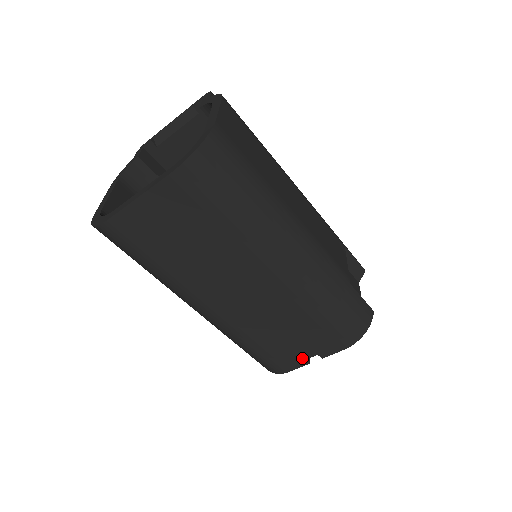
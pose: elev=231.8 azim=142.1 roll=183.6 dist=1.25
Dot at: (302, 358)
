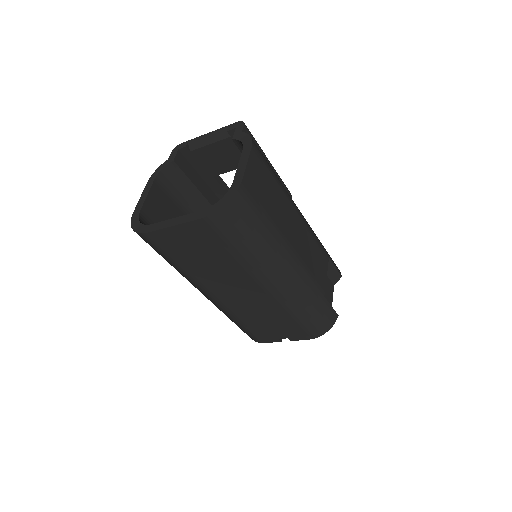
Dot at: (276, 338)
